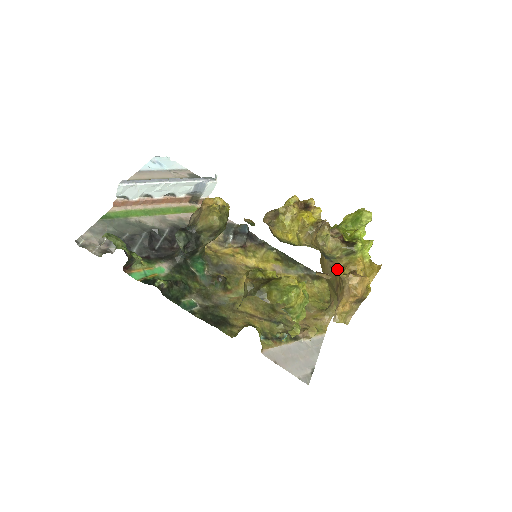
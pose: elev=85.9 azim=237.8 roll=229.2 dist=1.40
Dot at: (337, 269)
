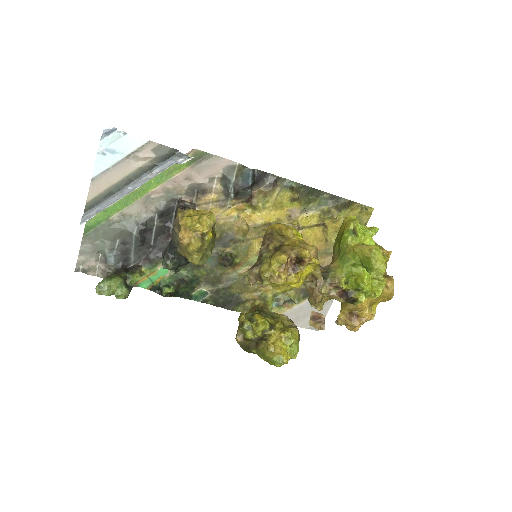
Dot at: occluded
